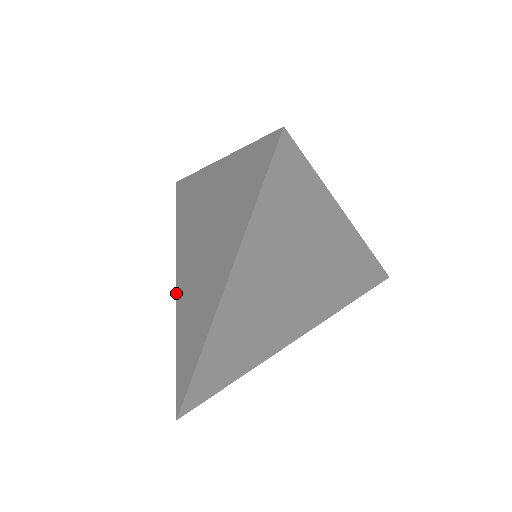
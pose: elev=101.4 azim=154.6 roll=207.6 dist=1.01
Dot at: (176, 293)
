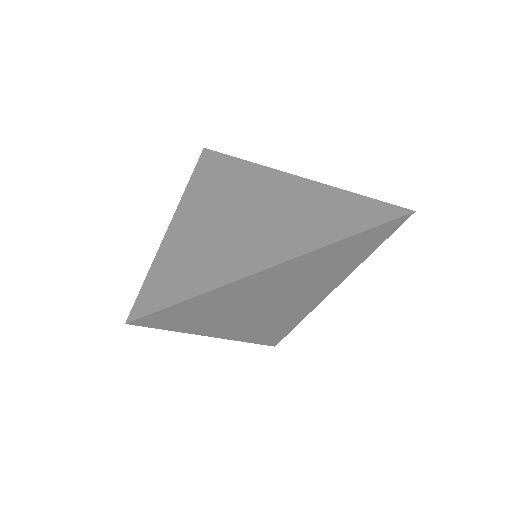
Dot at: (212, 336)
